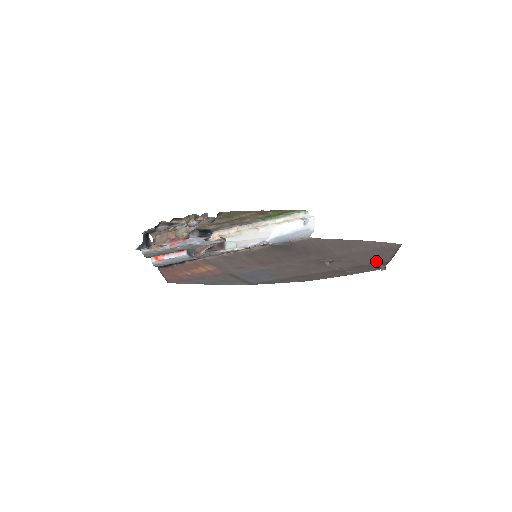
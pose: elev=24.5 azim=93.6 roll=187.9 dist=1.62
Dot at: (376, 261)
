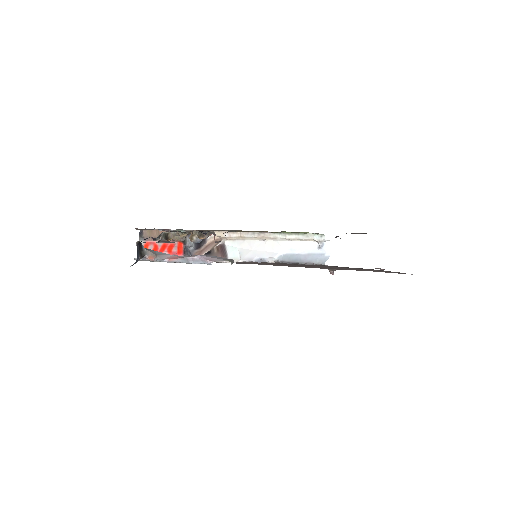
Dot at: occluded
